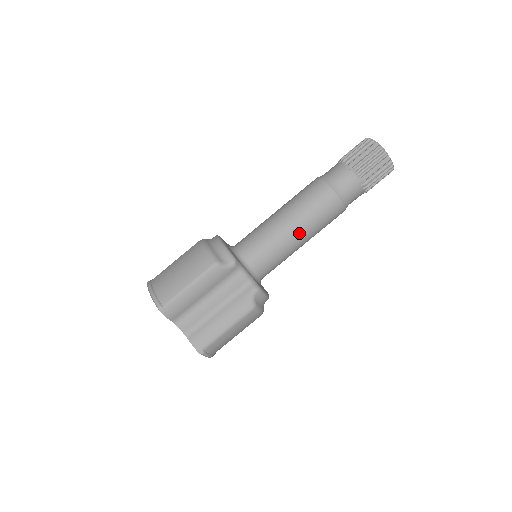
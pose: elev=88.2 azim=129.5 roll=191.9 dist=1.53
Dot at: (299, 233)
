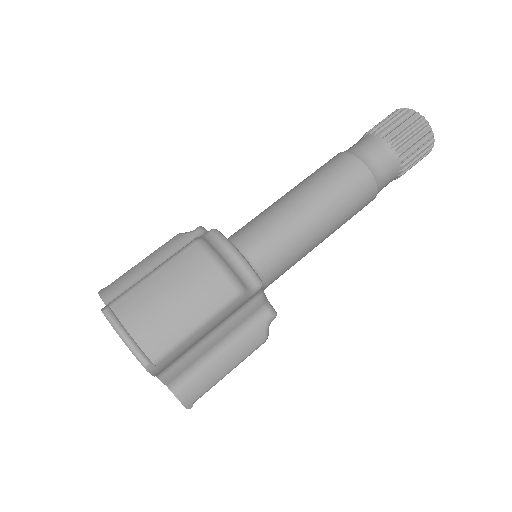
Dot at: (326, 234)
